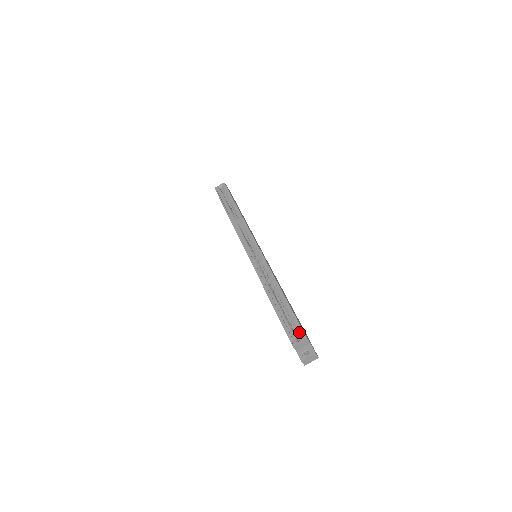
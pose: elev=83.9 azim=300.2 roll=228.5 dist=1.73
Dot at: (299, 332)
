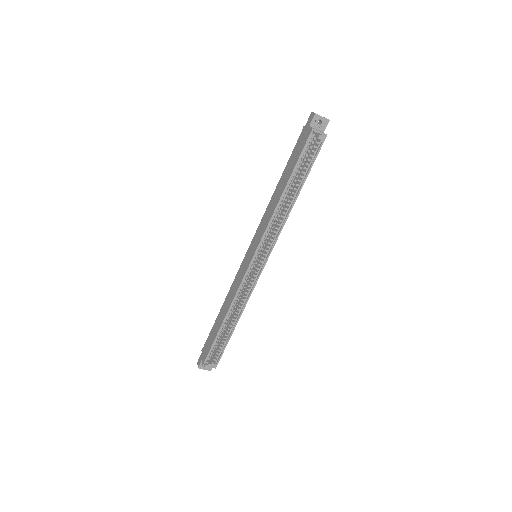
Dot at: (216, 356)
